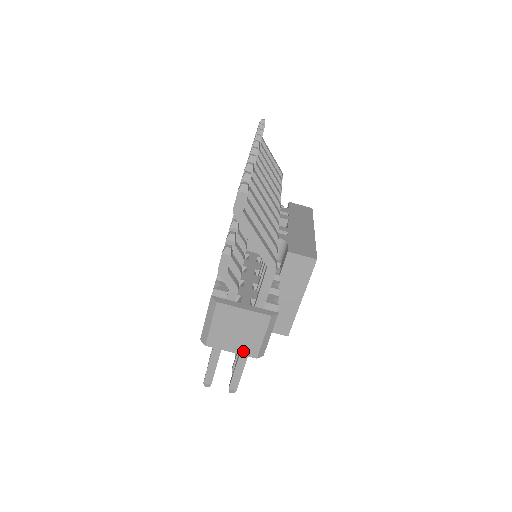
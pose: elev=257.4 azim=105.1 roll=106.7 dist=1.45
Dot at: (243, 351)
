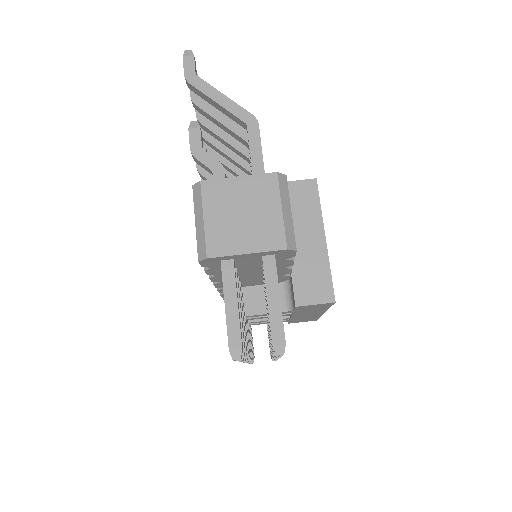
Dot at: (263, 245)
